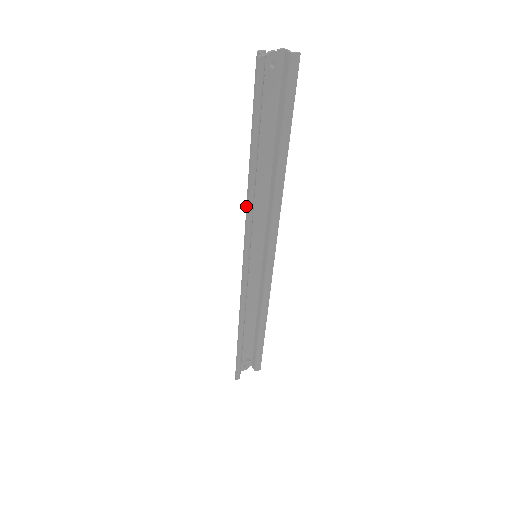
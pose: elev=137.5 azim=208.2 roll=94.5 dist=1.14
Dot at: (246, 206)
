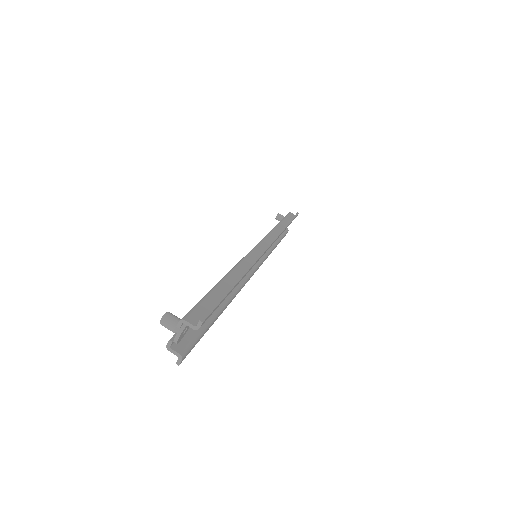
Dot at: occluded
